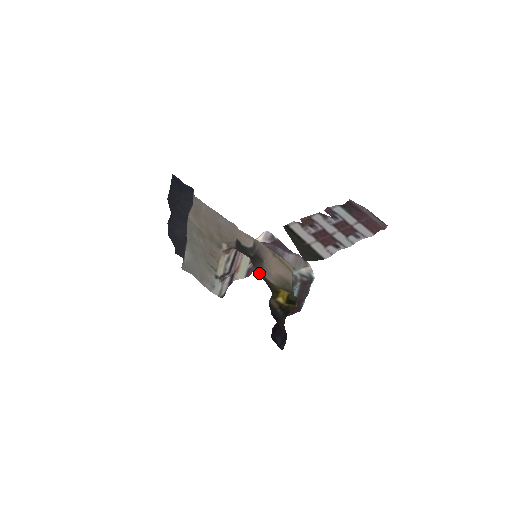
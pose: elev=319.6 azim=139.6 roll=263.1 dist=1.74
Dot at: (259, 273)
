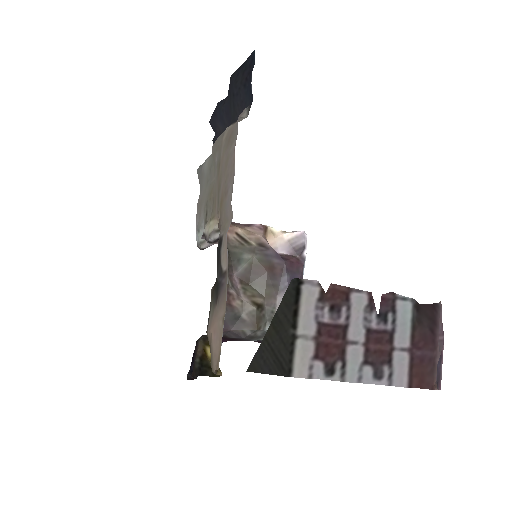
Dot at: (211, 302)
